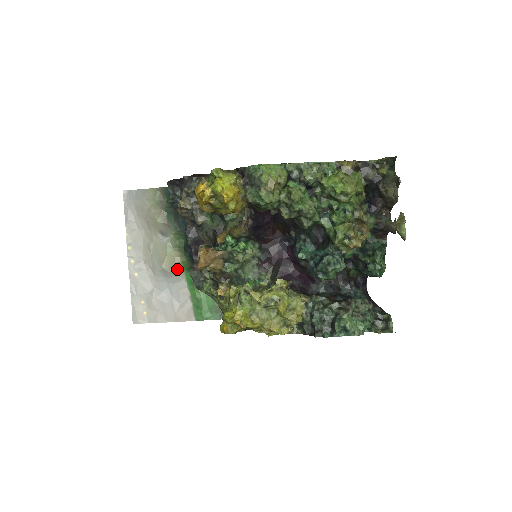
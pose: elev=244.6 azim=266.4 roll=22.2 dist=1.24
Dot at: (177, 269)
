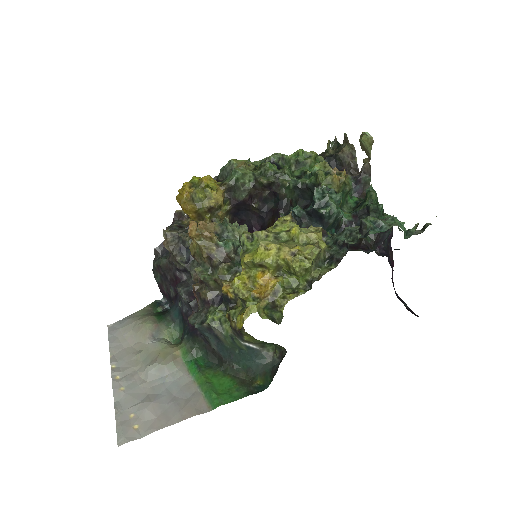
Dot at: (175, 360)
